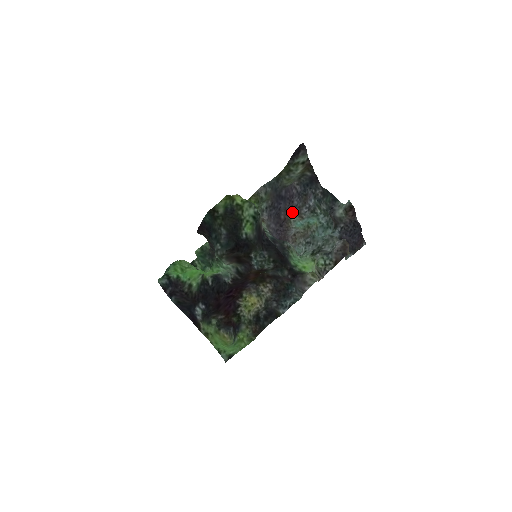
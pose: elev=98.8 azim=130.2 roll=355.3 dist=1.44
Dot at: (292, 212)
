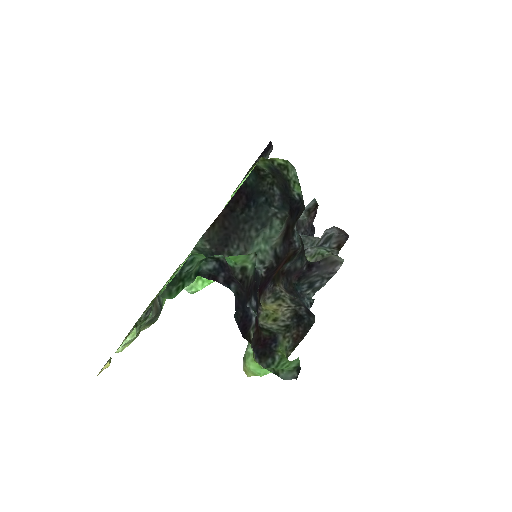
Dot at: occluded
